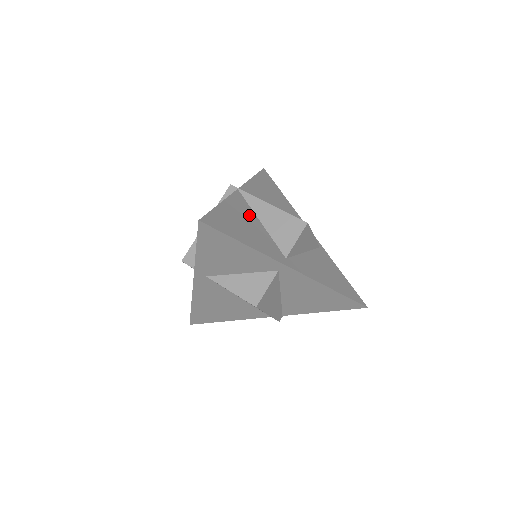
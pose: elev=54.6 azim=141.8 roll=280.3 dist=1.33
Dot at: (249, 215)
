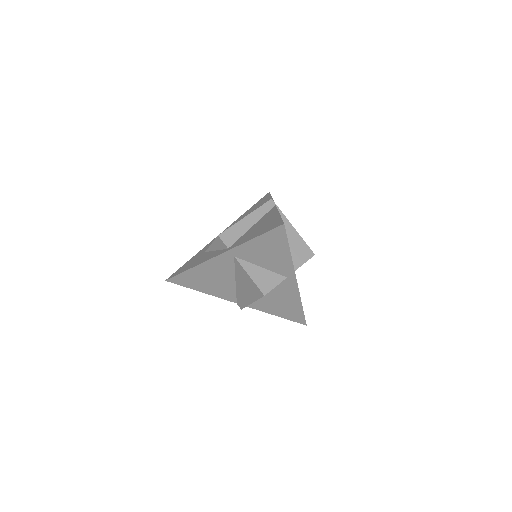
Dot at: occluded
